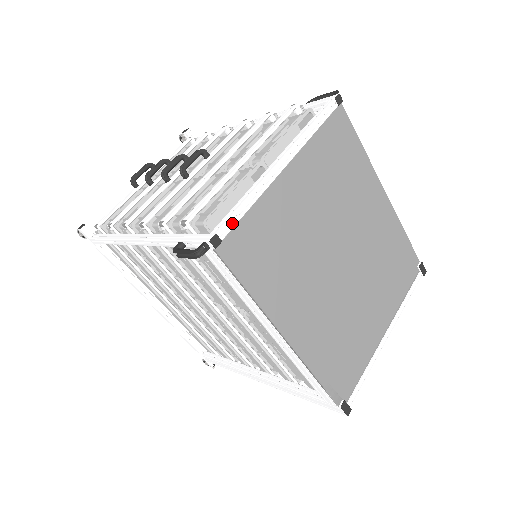
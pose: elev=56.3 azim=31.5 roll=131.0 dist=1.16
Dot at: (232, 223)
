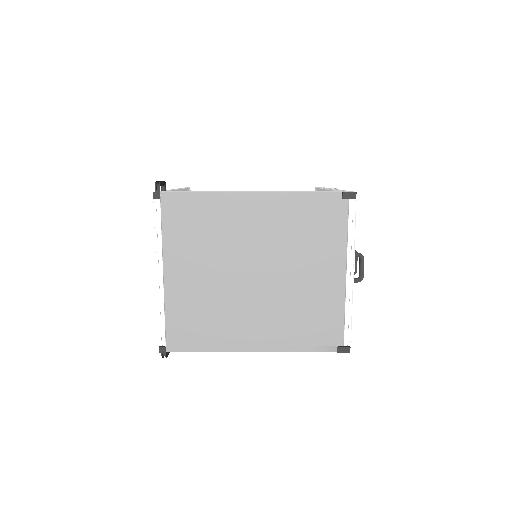
Dot at: (162, 334)
